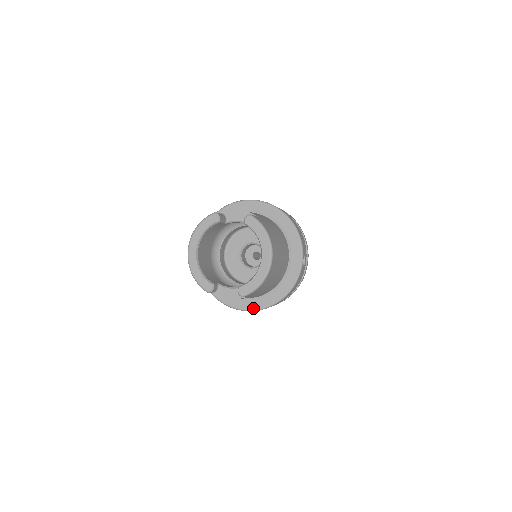
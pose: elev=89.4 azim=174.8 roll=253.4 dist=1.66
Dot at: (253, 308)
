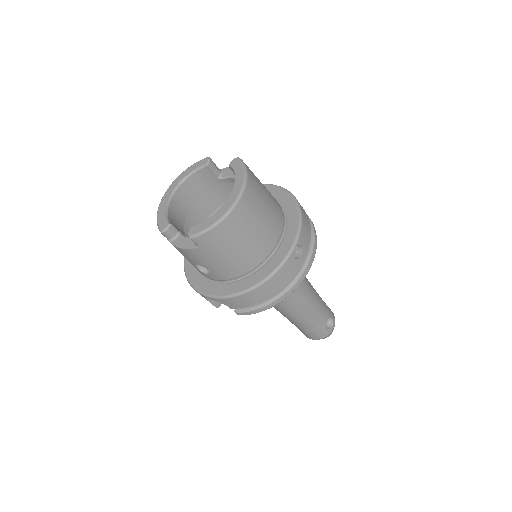
Dot at: (218, 294)
